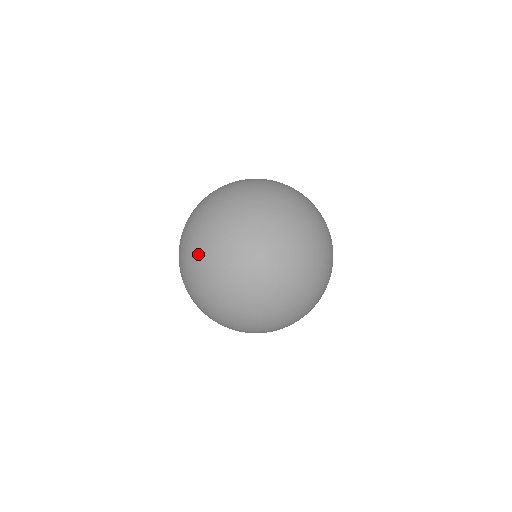
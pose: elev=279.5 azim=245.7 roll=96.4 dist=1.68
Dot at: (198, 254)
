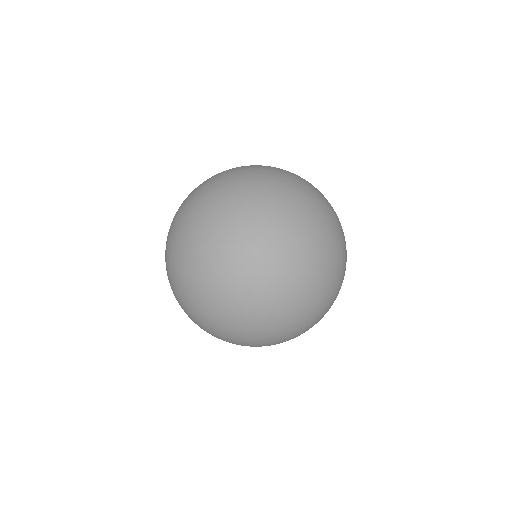
Dot at: (173, 282)
